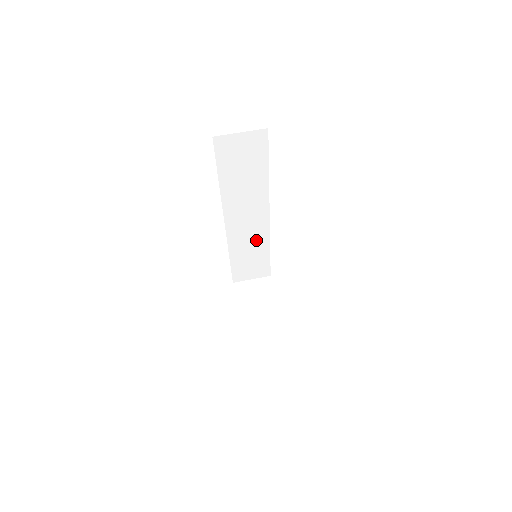
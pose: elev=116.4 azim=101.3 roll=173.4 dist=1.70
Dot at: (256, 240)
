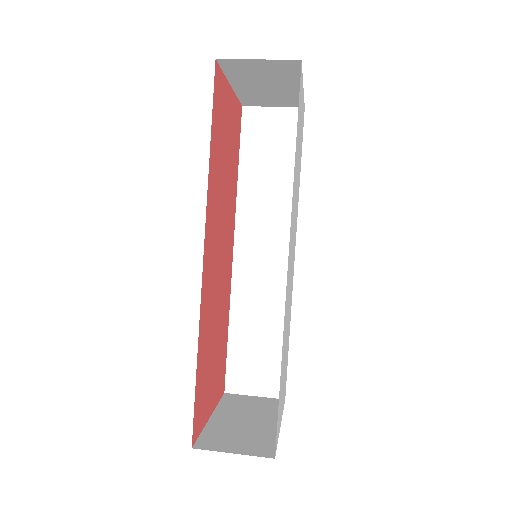
Dot at: (271, 301)
